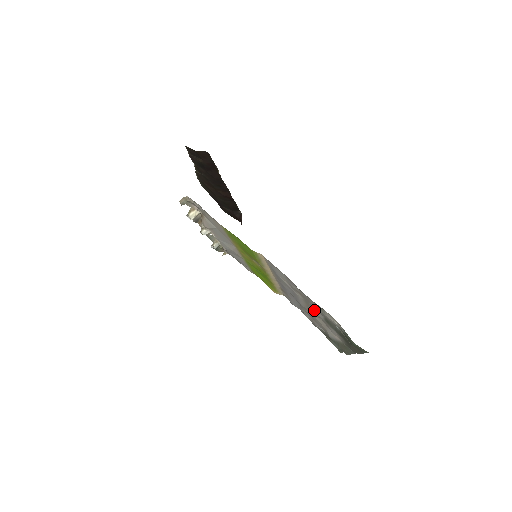
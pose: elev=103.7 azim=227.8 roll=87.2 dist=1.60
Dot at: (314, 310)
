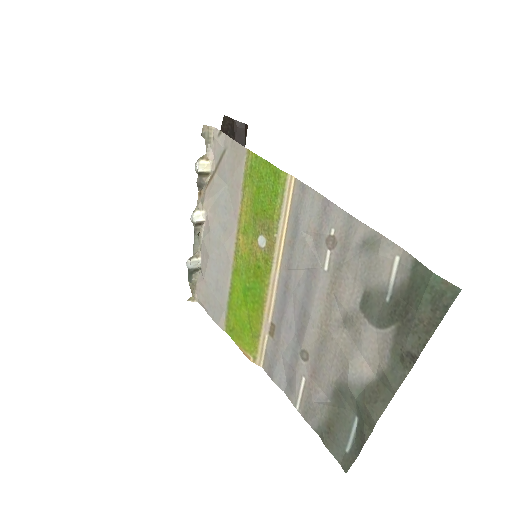
Dot at: (344, 291)
